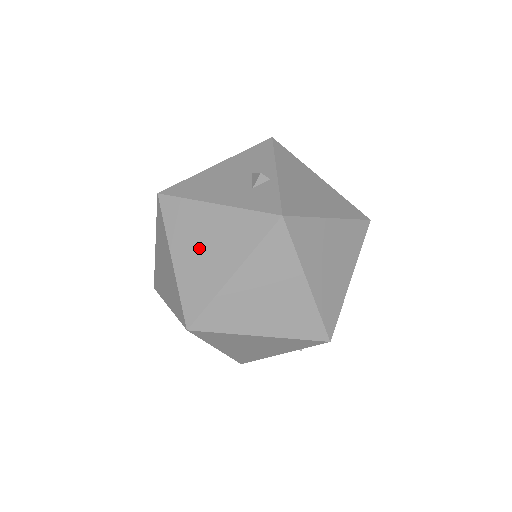
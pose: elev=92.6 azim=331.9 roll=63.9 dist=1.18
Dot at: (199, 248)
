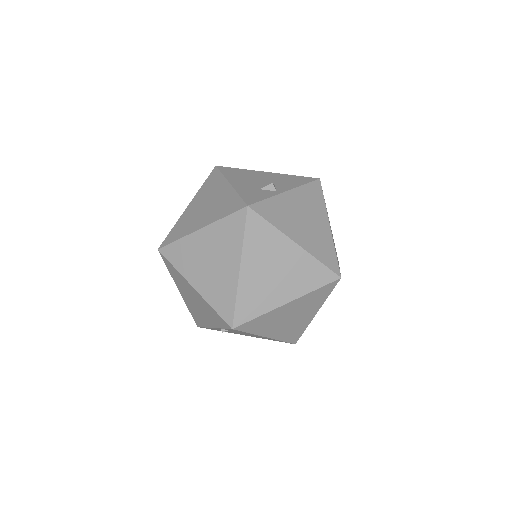
Dot at: (202, 205)
